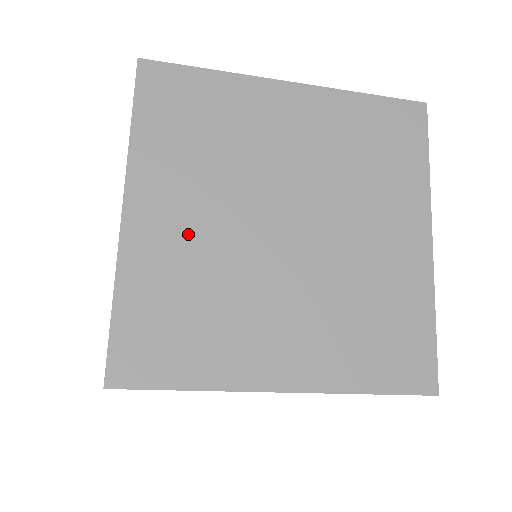
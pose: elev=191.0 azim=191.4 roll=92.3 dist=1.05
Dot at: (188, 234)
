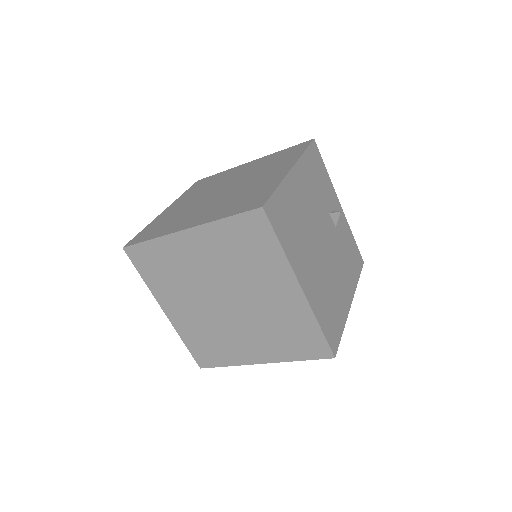
Dot at: (182, 206)
